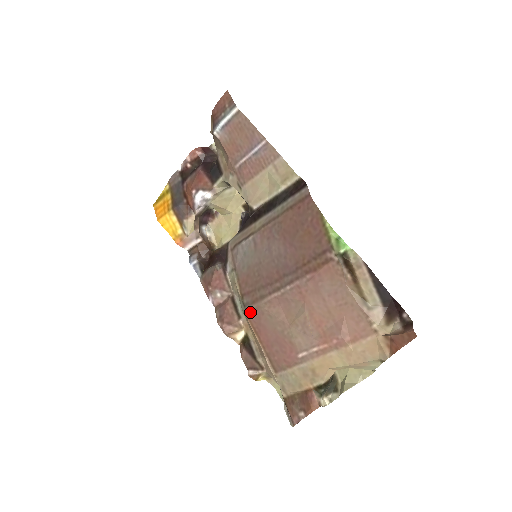
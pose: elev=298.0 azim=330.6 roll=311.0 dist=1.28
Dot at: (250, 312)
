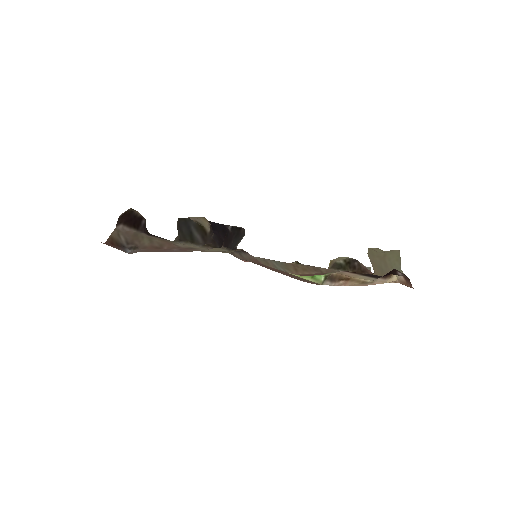
Dot at: occluded
